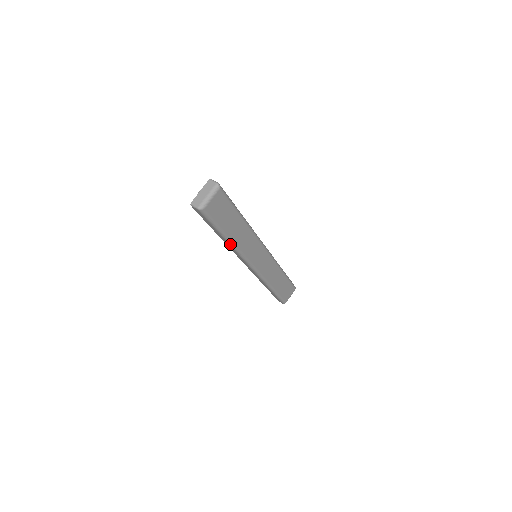
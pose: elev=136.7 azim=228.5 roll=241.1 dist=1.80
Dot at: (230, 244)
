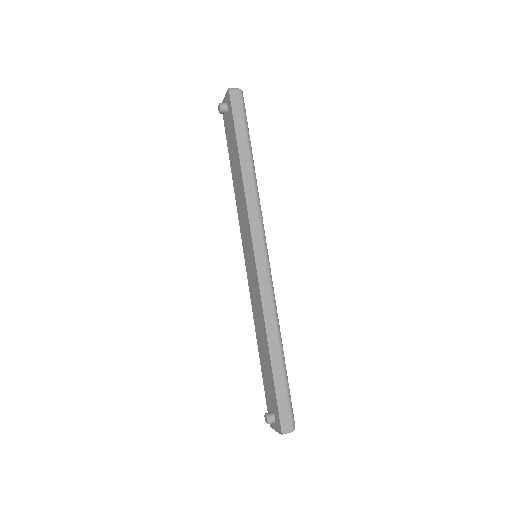
Dot at: (254, 174)
